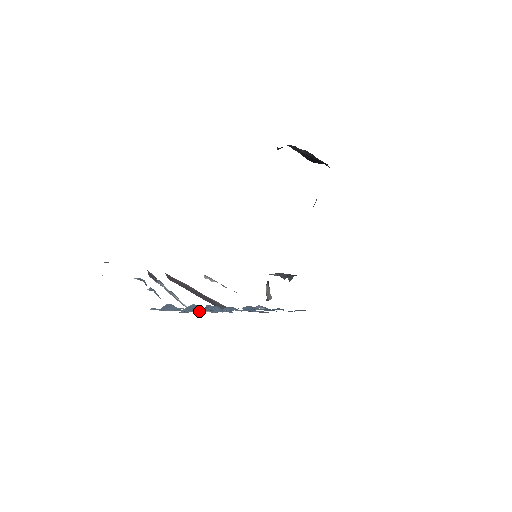
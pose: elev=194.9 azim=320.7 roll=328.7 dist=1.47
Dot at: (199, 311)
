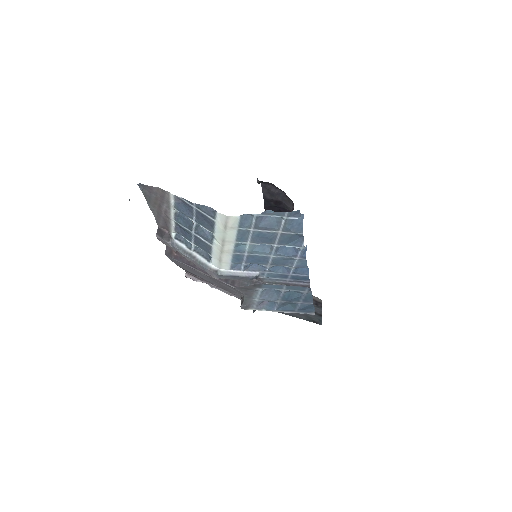
Dot at: (297, 229)
